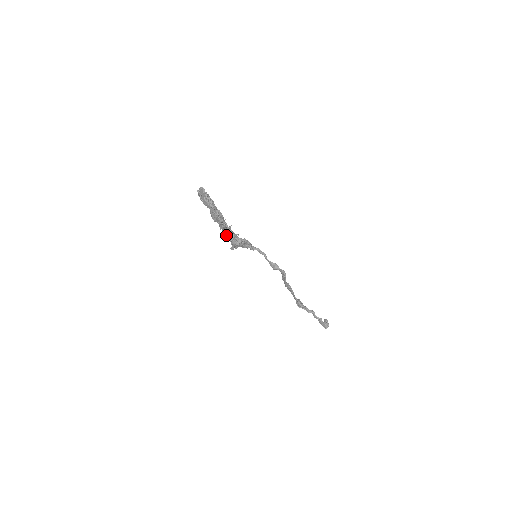
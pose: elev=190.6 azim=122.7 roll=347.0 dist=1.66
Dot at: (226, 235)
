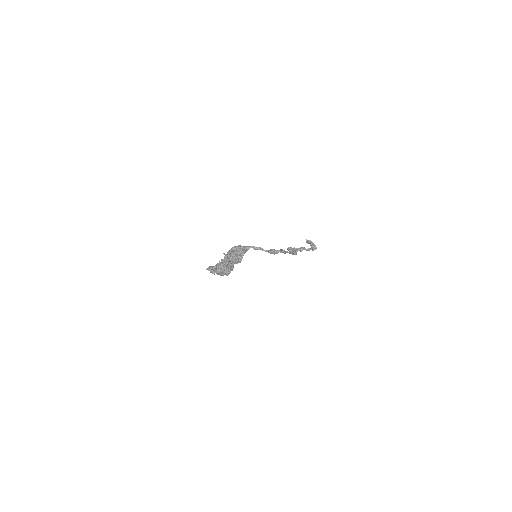
Dot at: occluded
